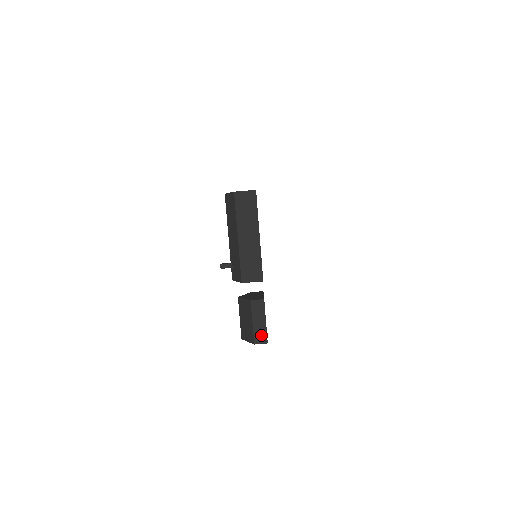
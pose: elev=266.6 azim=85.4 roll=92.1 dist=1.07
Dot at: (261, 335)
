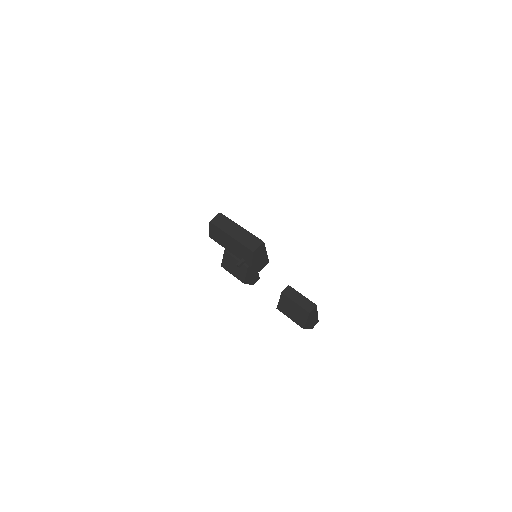
Dot at: (308, 304)
